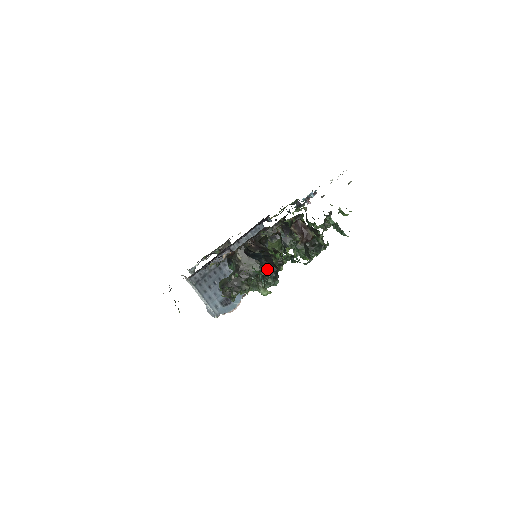
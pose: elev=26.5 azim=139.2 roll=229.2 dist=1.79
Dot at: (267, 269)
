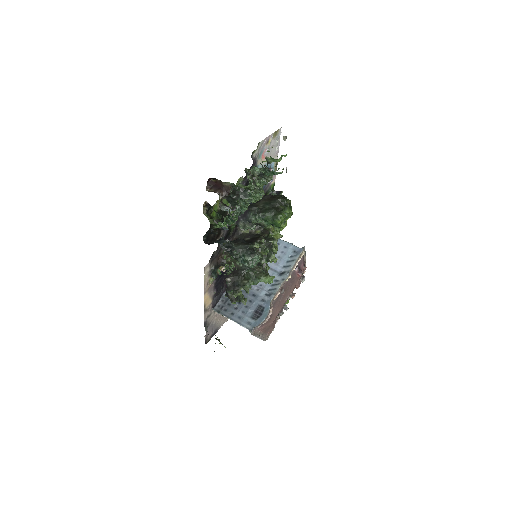
Dot at: (232, 247)
